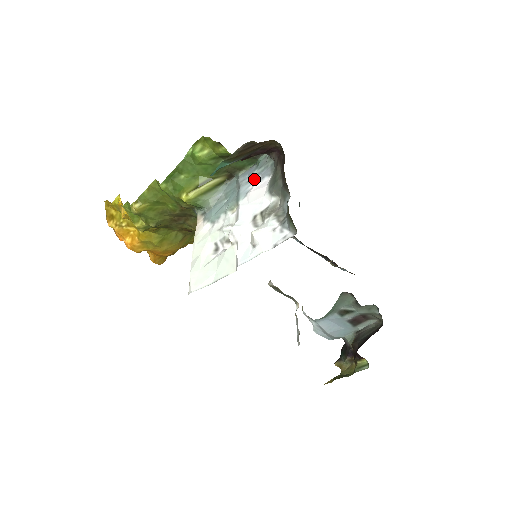
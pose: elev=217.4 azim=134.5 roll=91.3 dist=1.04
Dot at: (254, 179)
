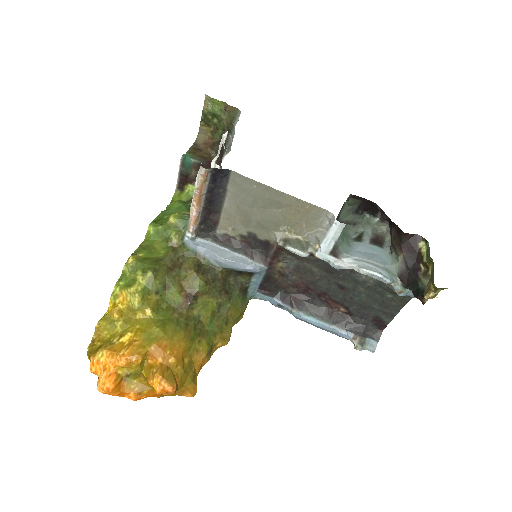
Dot at: occluded
